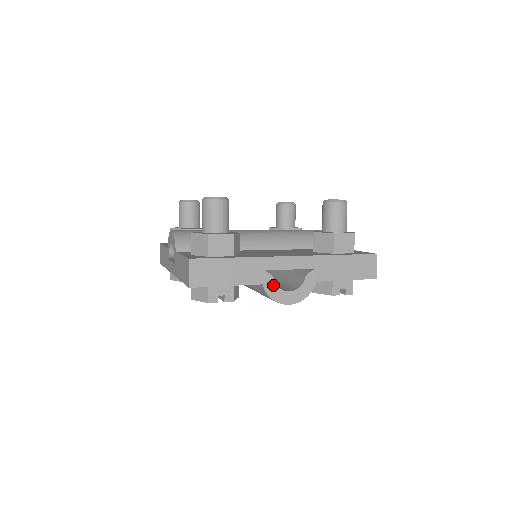
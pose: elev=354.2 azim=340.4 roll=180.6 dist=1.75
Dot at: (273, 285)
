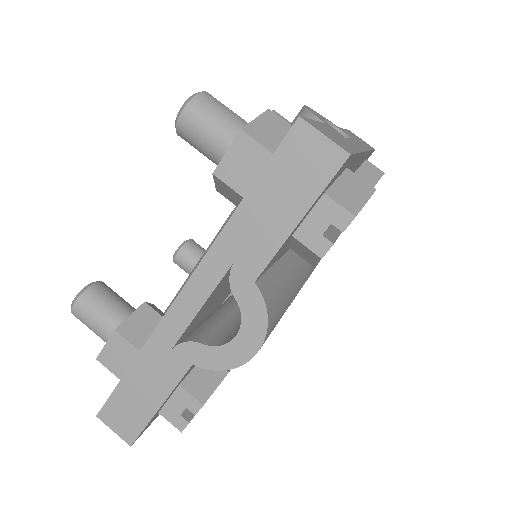
Dot at: (206, 351)
